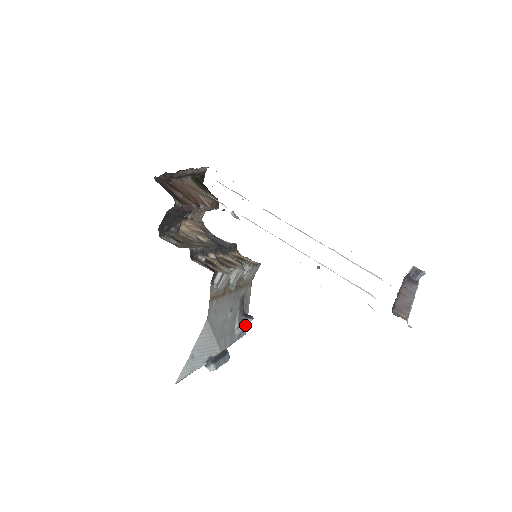
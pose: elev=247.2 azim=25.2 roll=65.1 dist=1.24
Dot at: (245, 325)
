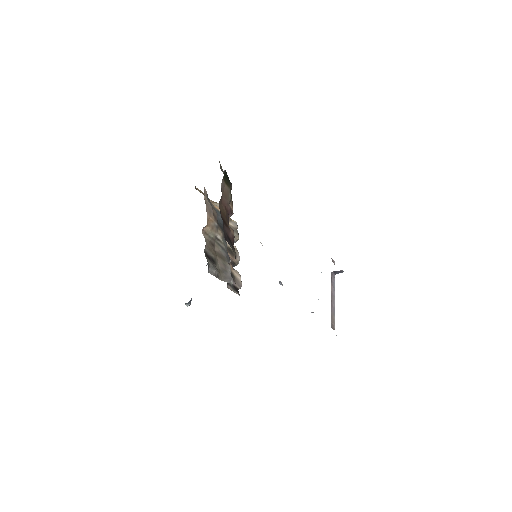
Dot at: occluded
